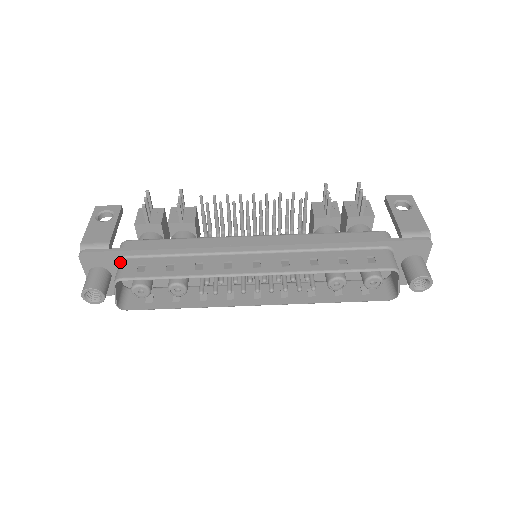
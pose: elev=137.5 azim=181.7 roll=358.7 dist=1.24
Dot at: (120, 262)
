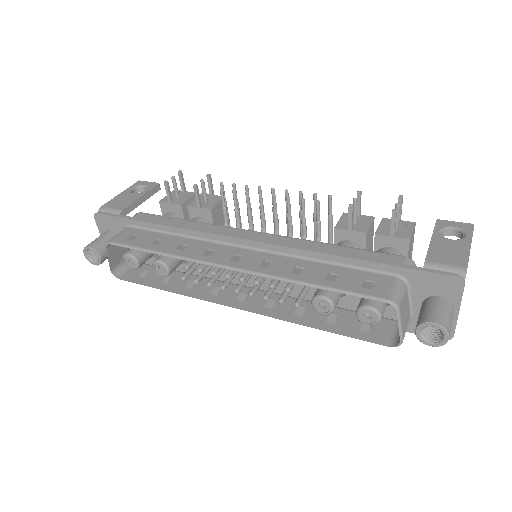
Dot at: (123, 229)
